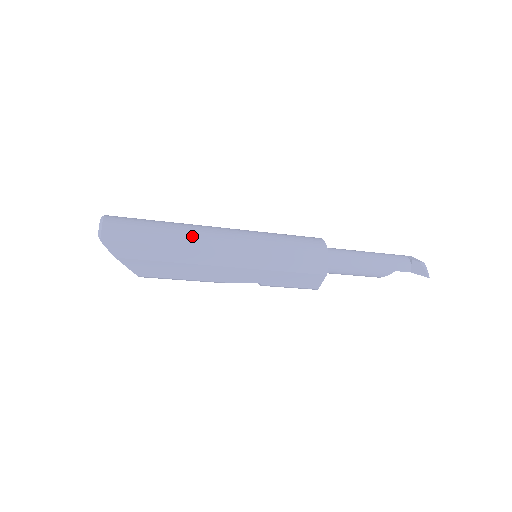
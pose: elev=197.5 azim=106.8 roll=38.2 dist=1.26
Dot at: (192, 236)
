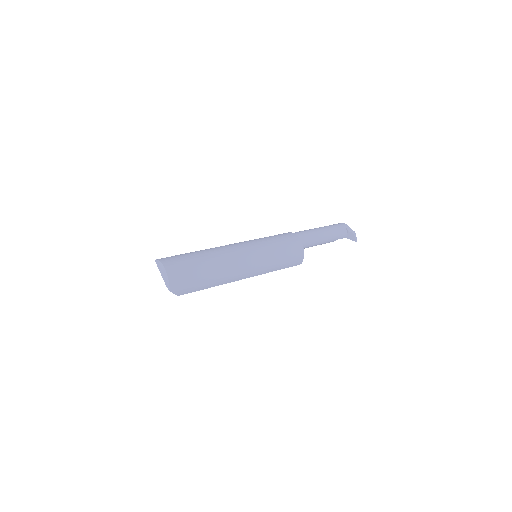
Dot at: (224, 268)
